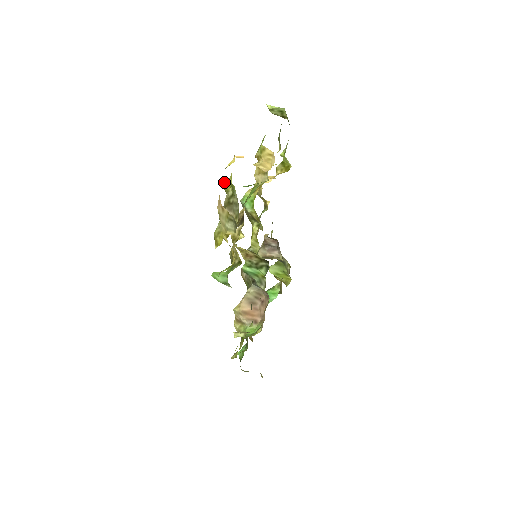
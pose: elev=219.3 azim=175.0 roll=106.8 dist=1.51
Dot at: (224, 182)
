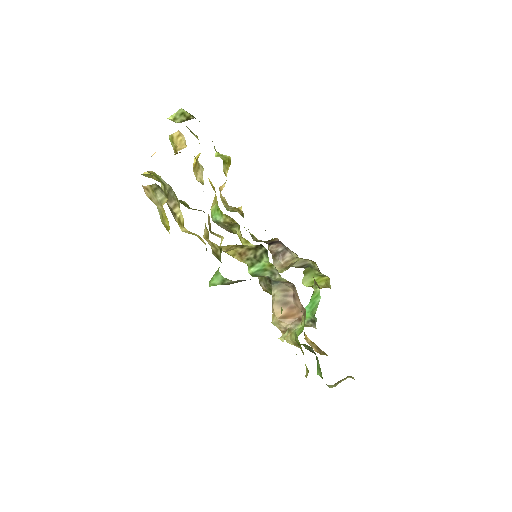
Dot at: occluded
